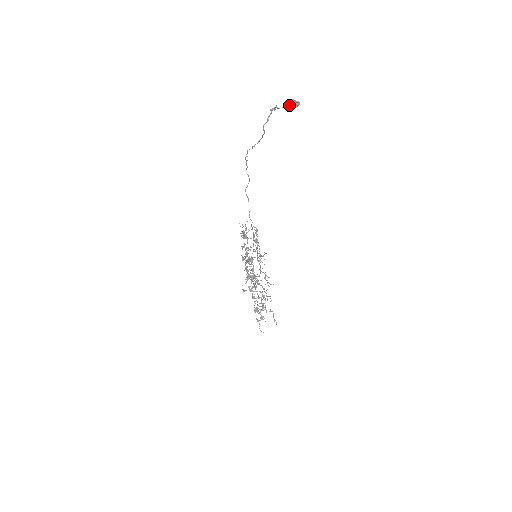
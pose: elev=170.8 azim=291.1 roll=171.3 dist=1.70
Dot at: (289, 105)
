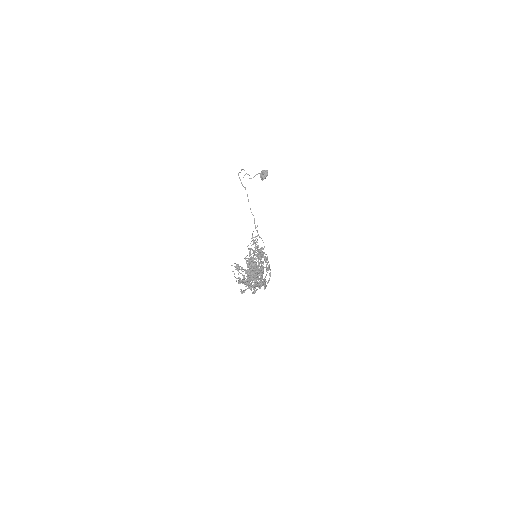
Dot at: (260, 174)
